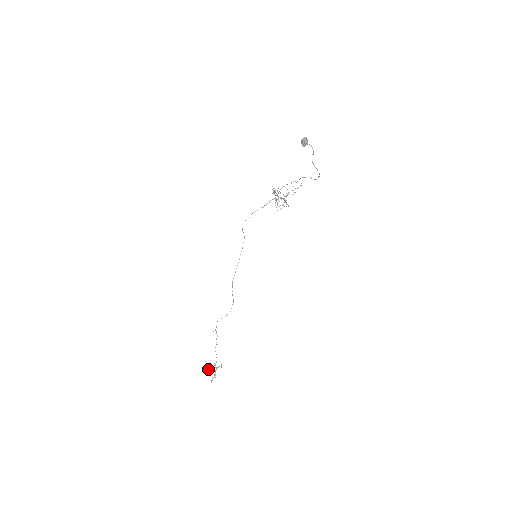
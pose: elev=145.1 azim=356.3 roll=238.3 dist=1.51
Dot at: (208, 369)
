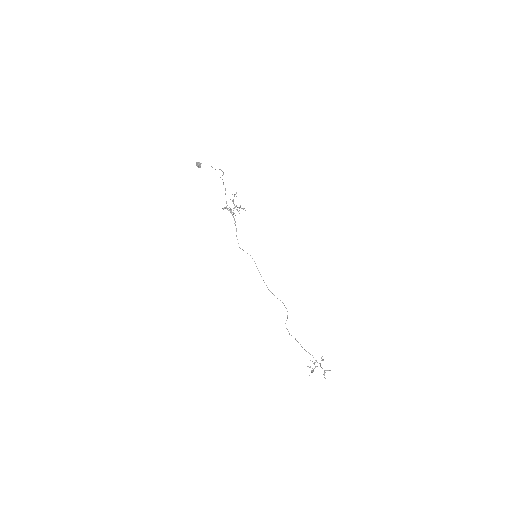
Dot at: occluded
